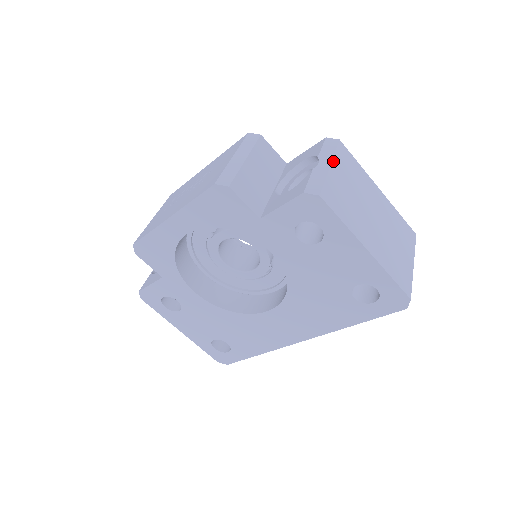
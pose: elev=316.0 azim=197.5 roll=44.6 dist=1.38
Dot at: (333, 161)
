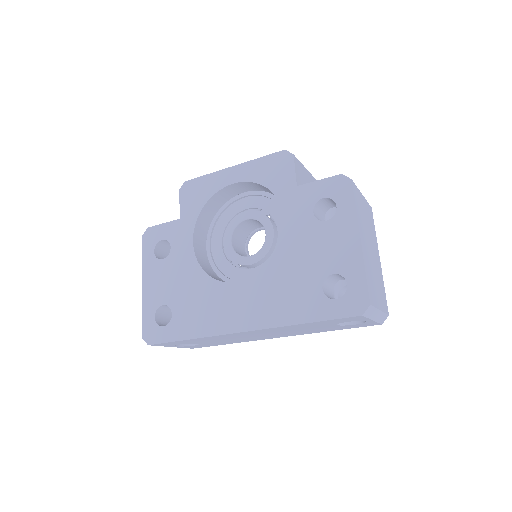
Dot at: (364, 198)
